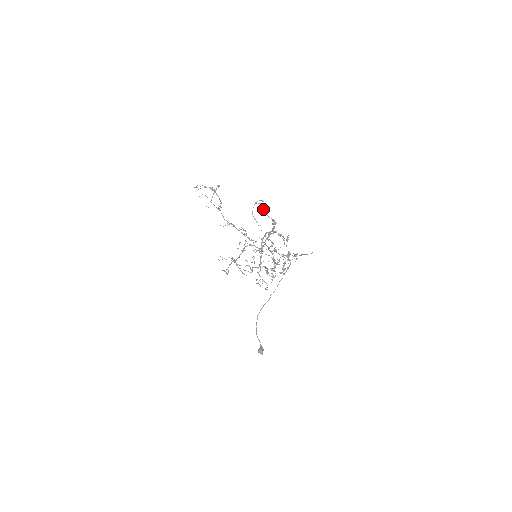
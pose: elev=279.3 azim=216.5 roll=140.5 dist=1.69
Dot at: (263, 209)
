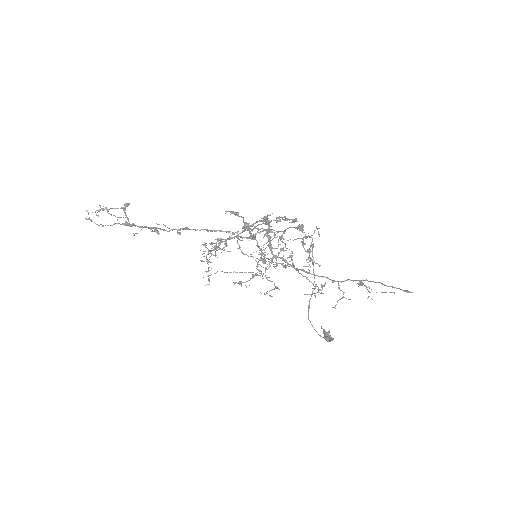
Dot at: occluded
